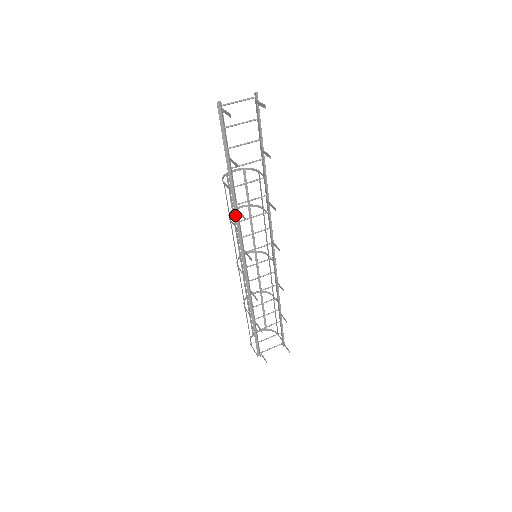
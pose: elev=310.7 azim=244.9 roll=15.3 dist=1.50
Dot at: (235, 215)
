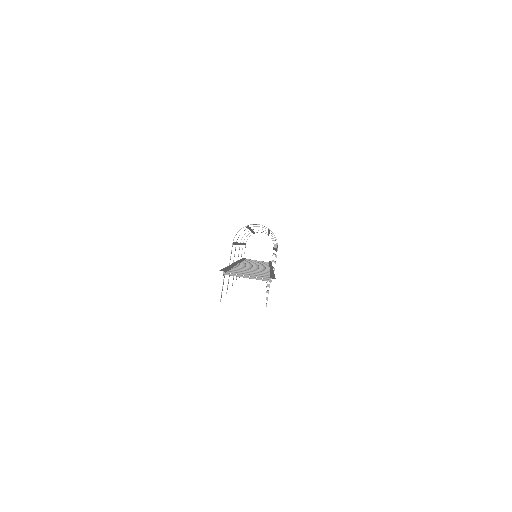
Dot at: (233, 263)
